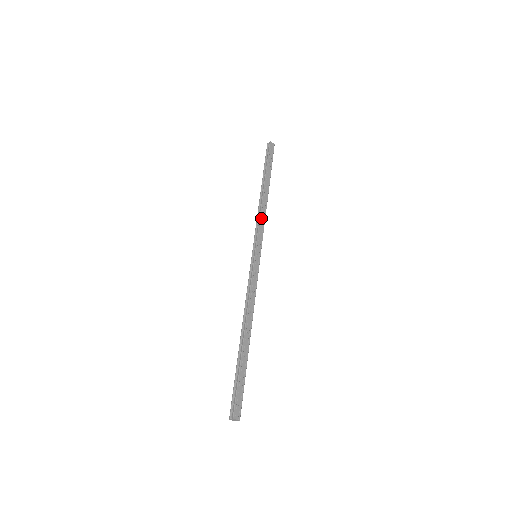
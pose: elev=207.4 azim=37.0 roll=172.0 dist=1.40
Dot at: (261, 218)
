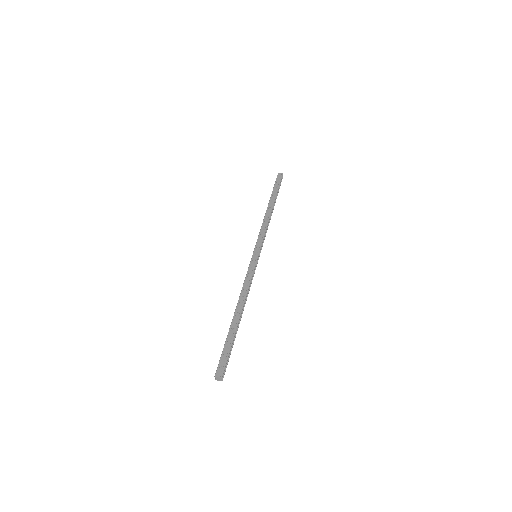
Dot at: (262, 228)
